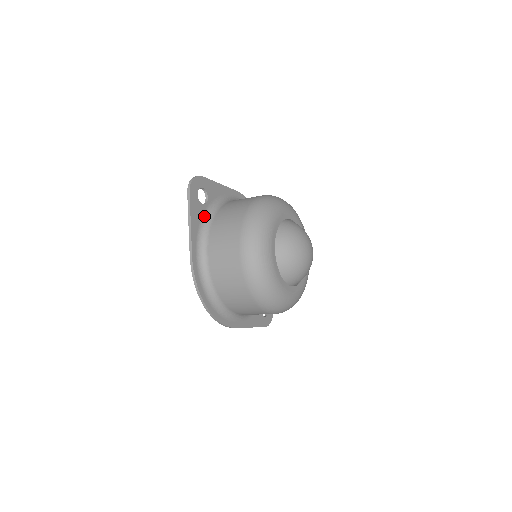
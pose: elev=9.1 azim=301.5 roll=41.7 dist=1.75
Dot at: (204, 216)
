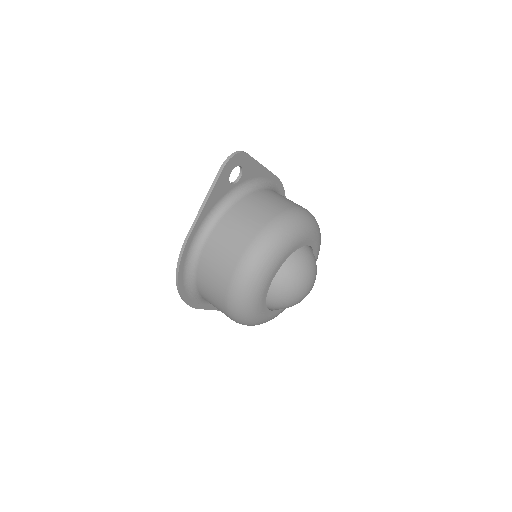
Dot at: (226, 196)
